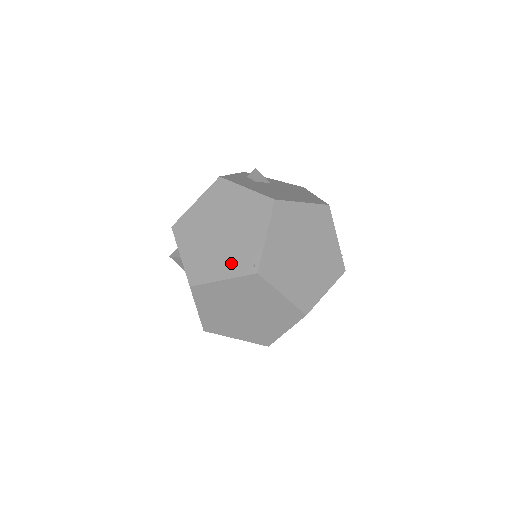
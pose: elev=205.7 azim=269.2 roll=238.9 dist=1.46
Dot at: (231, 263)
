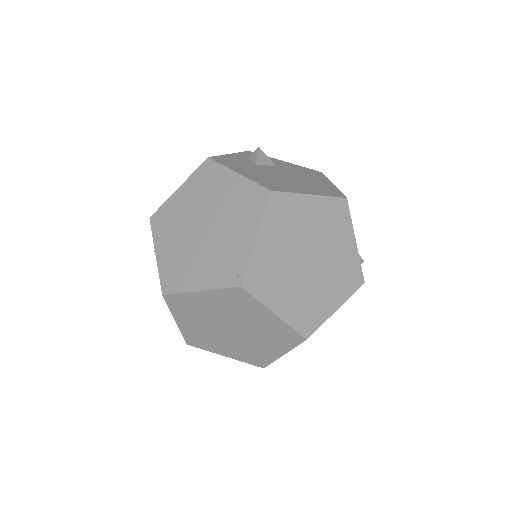
Dot at: (211, 270)
